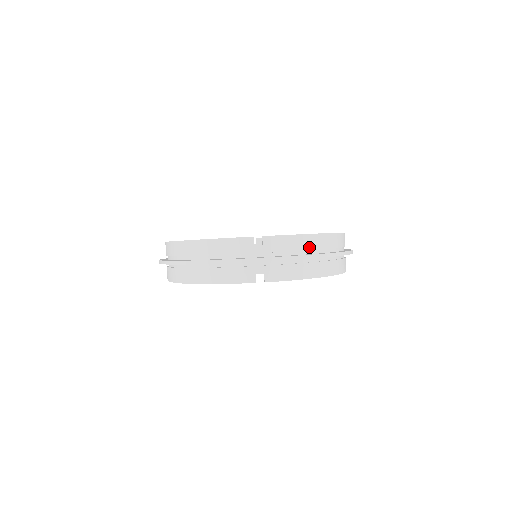
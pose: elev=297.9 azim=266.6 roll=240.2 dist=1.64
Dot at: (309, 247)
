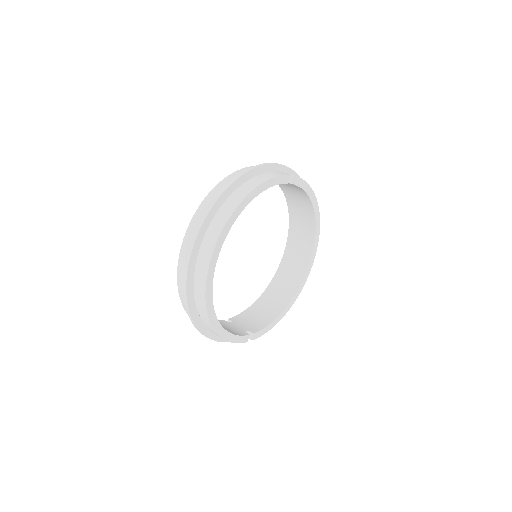
Dot at: occluded
